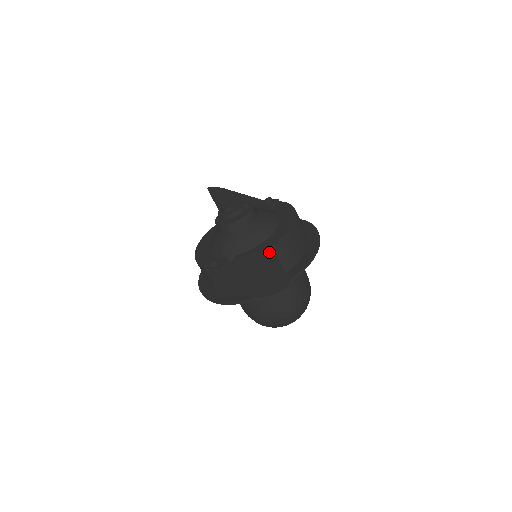
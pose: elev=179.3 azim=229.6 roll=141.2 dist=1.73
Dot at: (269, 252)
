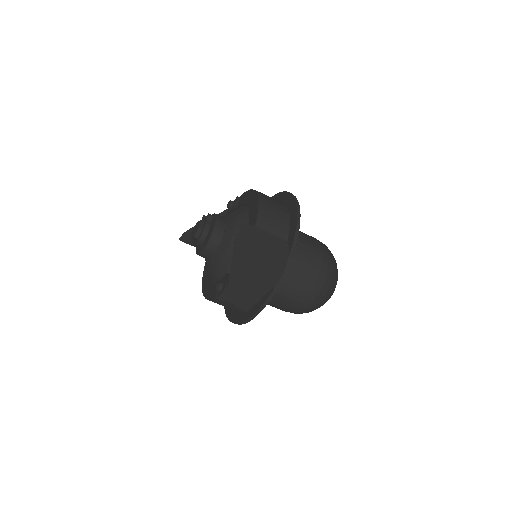
Dot at: (245, 230)
